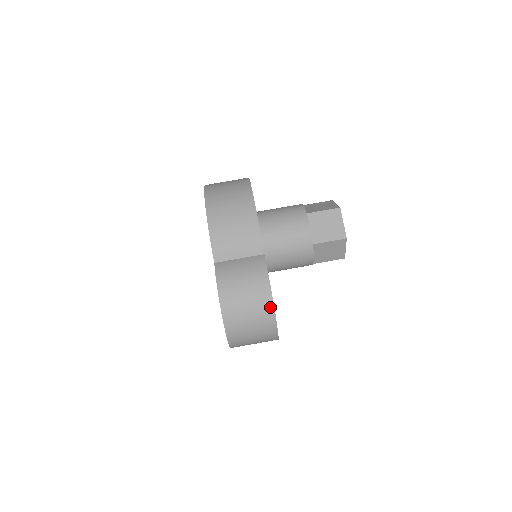
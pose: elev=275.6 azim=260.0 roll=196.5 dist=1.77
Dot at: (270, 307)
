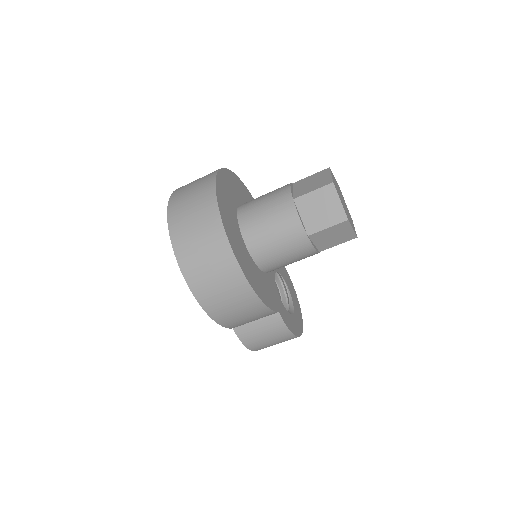
Dot at: occluded
